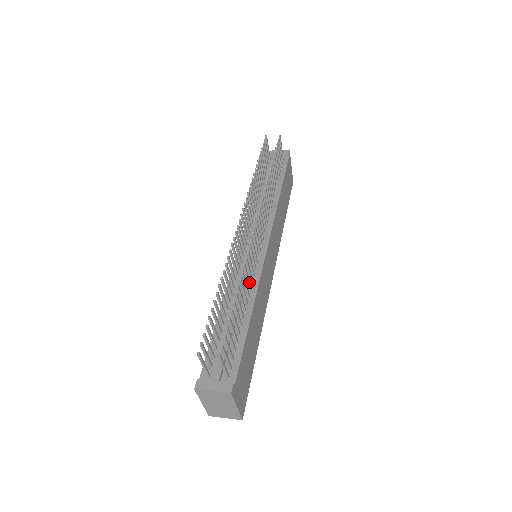
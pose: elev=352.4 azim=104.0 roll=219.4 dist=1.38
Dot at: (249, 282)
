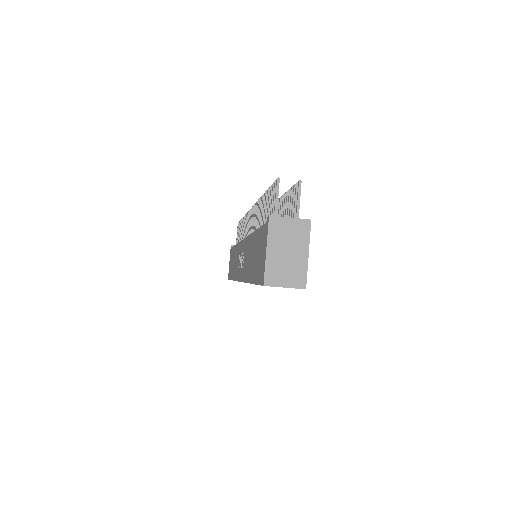
Dot at: occluded
